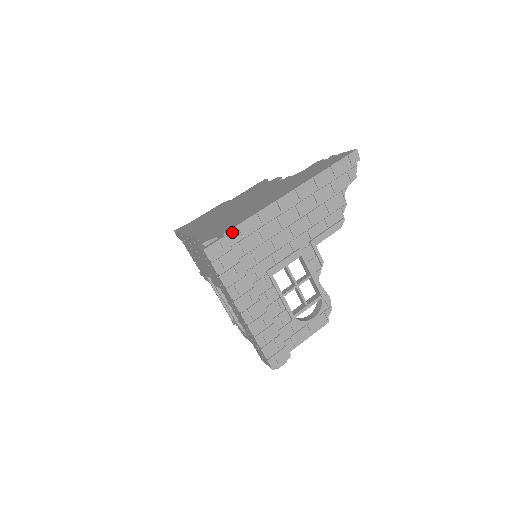
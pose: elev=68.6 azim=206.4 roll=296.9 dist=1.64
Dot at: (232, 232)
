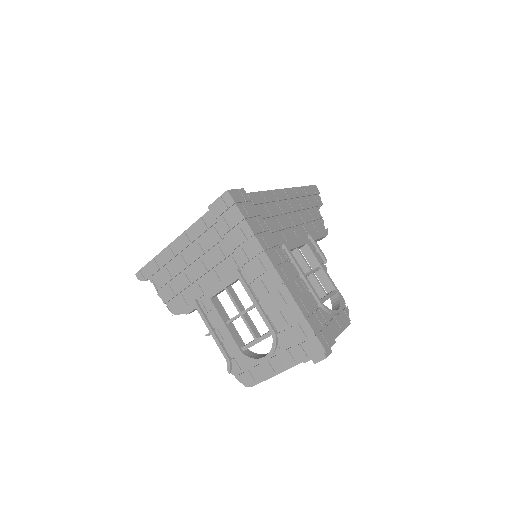
Dot at: occluded
